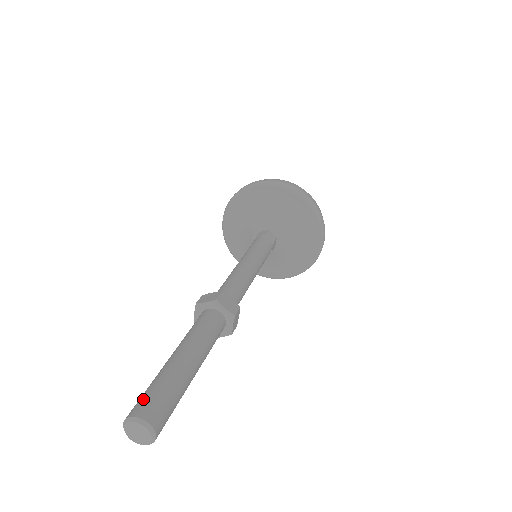
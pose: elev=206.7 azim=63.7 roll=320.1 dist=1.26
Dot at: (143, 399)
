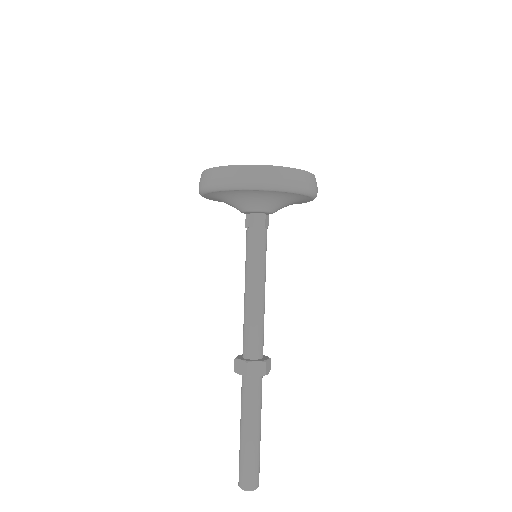
Dot at: (251, 477)
